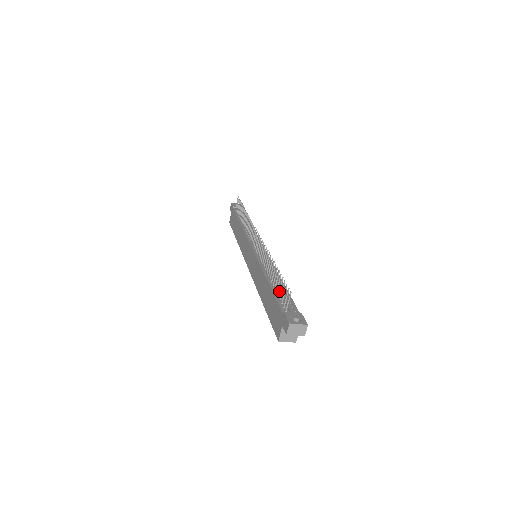
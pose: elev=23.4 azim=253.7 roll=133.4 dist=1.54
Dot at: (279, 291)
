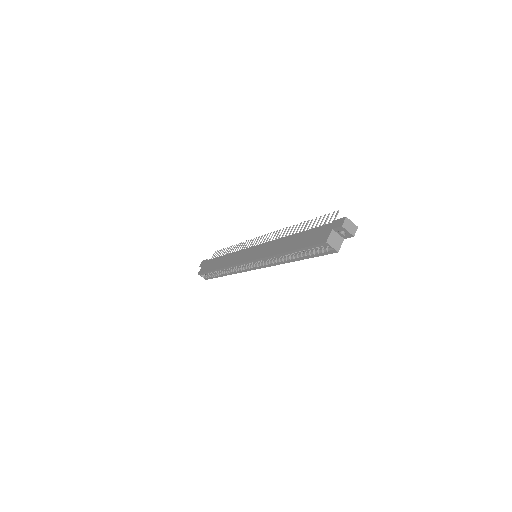
Dot at: occluded
